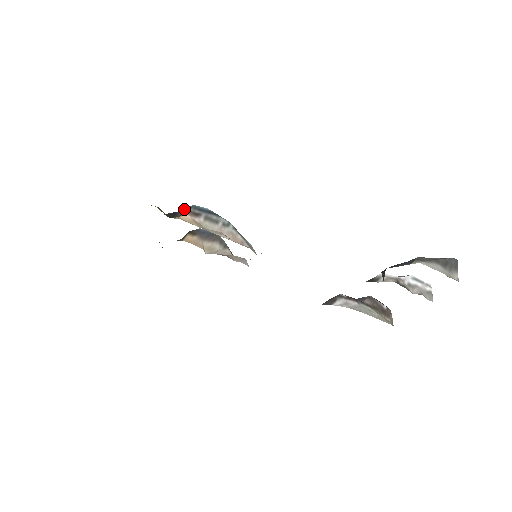
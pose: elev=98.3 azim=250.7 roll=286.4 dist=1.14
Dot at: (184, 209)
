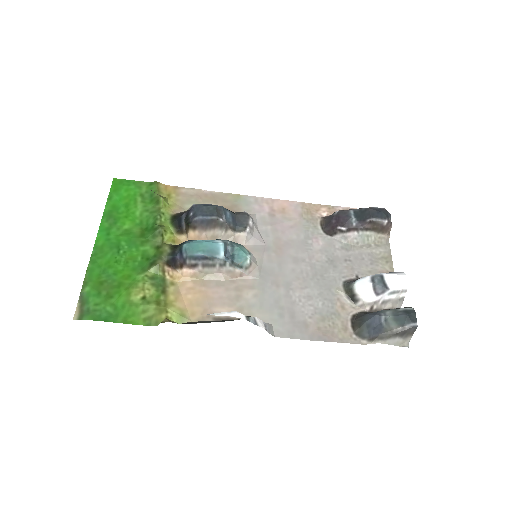
Dot at: (180, 257)
